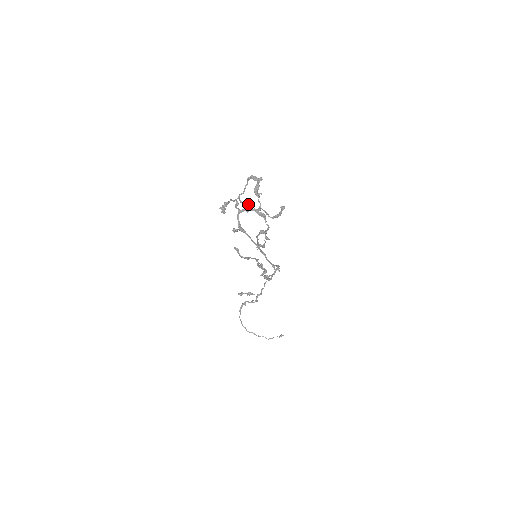
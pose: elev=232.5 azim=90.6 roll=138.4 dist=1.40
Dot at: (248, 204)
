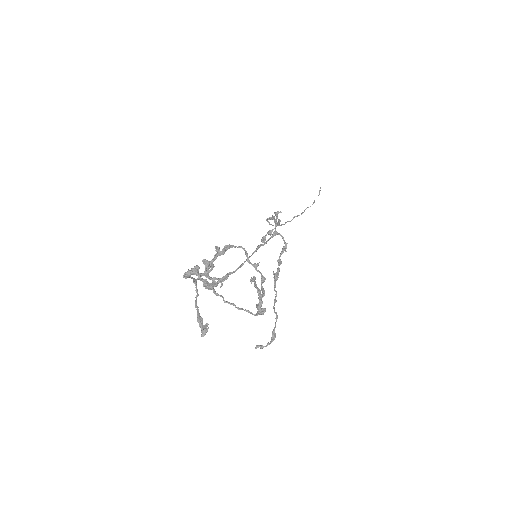
Dot at: (205, 264)
